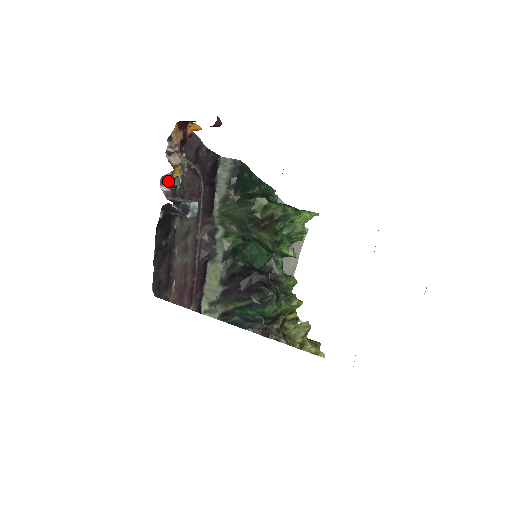
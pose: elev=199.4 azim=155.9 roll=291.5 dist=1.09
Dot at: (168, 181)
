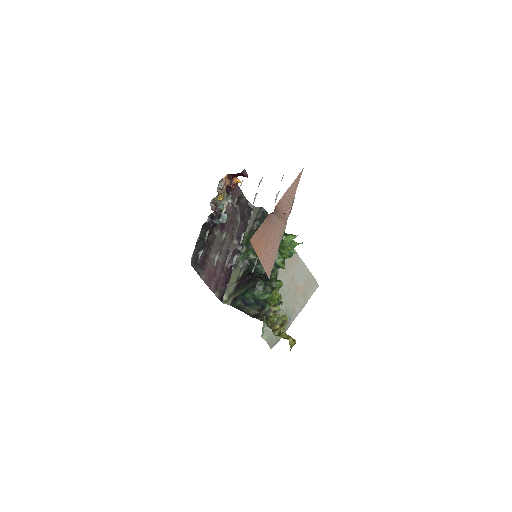
Dot at: (216, 203)
